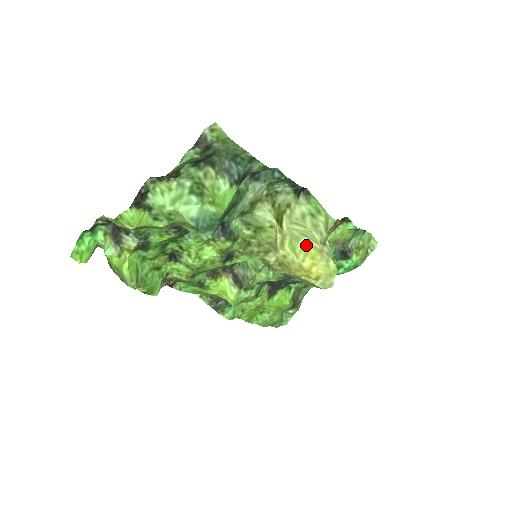
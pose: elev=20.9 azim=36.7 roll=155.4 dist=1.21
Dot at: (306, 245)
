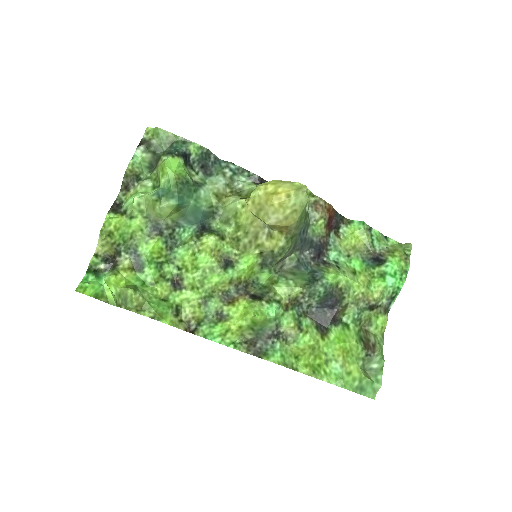
Dot at: (265, 183)
